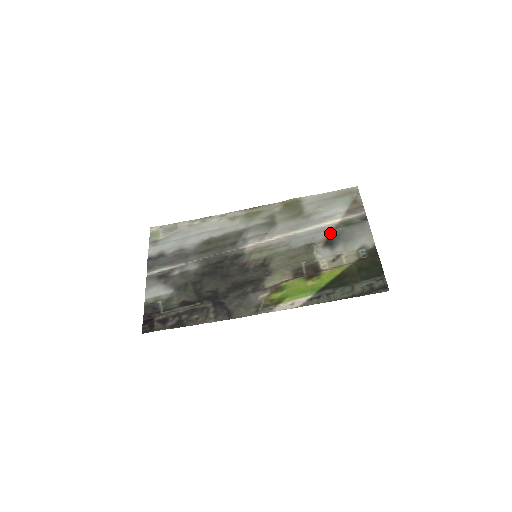
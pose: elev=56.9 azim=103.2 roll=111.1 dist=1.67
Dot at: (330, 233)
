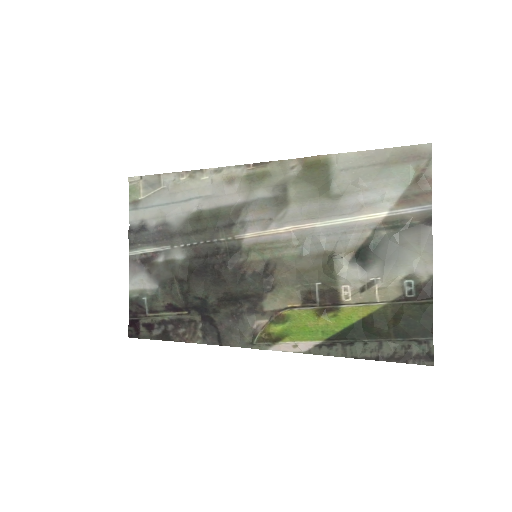
Dot at: (365, 239)
